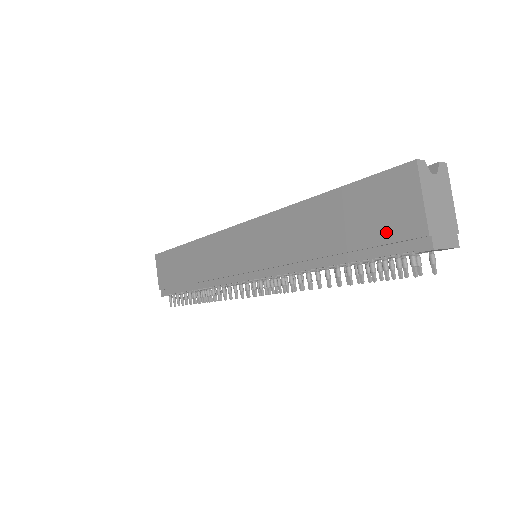
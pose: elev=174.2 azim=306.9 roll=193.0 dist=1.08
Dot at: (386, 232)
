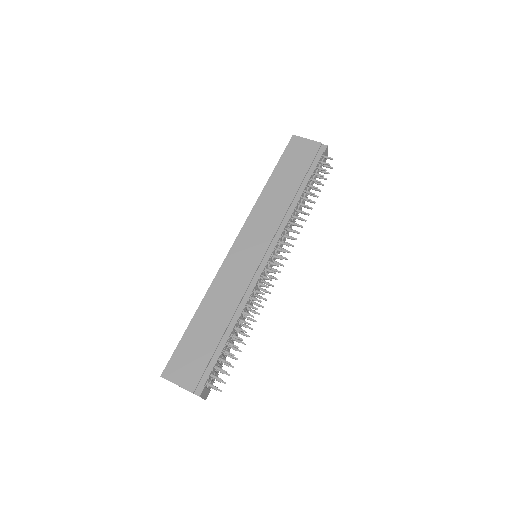
Dot at: (309, 157)
